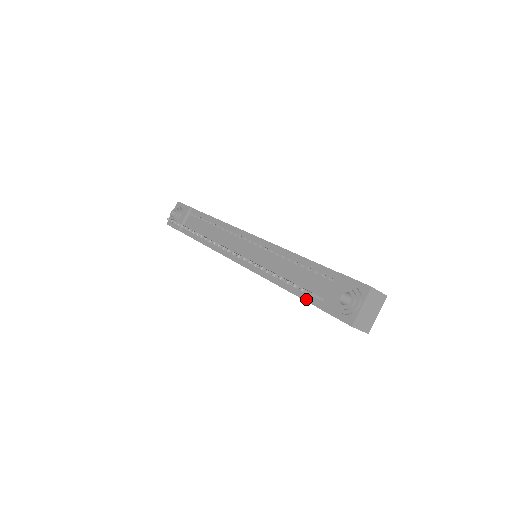
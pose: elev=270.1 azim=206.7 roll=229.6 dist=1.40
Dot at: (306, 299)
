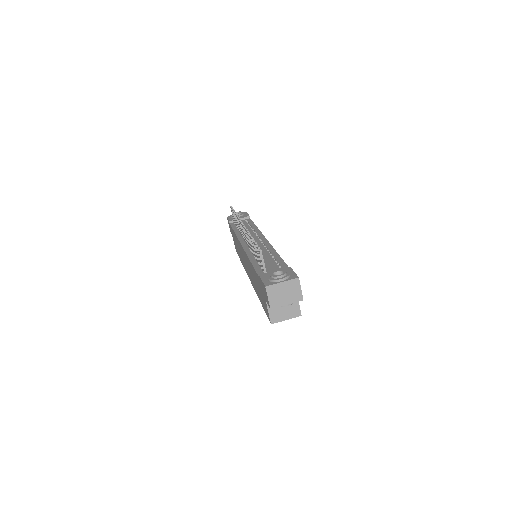
Dot at: (257, 271)
